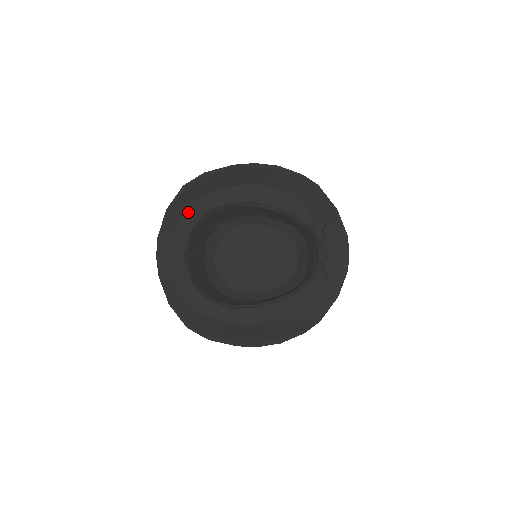
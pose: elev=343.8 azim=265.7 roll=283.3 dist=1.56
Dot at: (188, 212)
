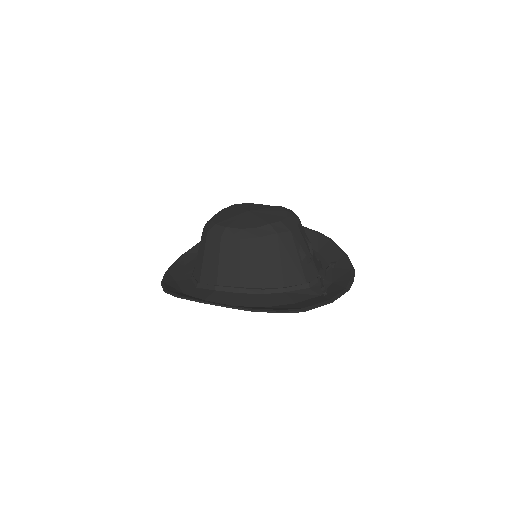
Dot at: occluded
